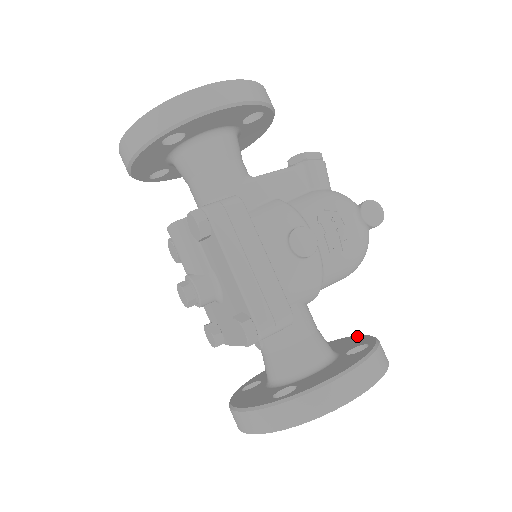
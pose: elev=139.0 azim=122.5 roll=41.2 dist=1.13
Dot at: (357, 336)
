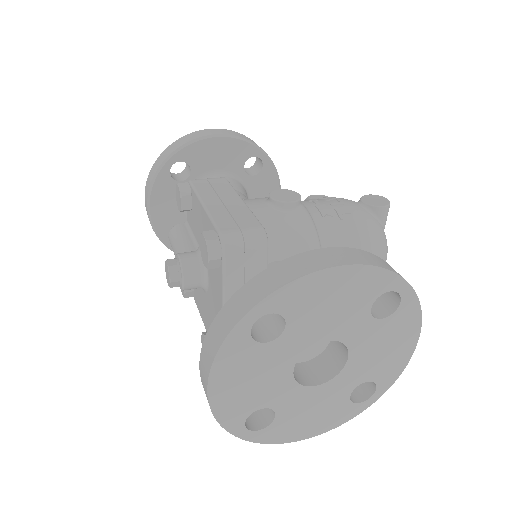
Dot at: occluded
